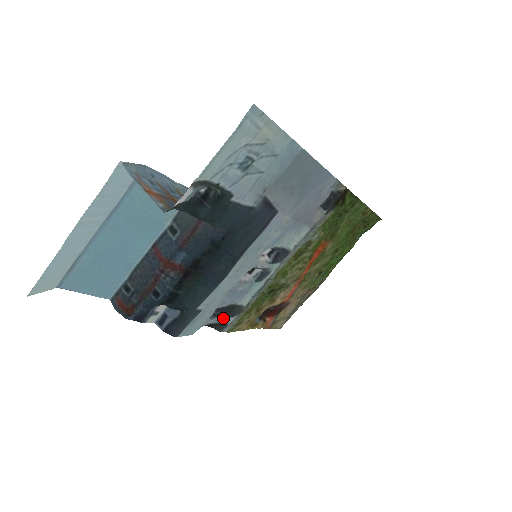
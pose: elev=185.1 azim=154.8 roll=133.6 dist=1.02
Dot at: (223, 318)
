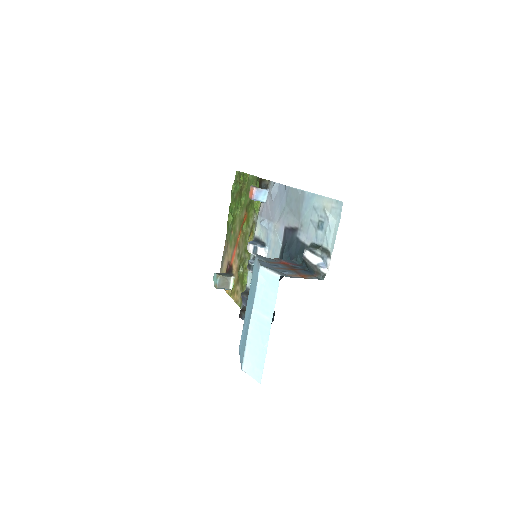
Dot at: occluded
